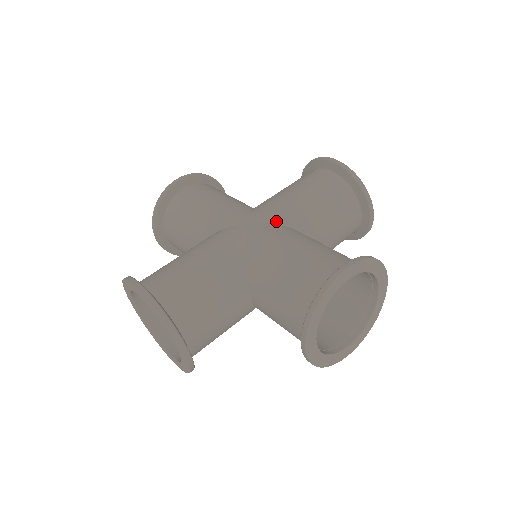
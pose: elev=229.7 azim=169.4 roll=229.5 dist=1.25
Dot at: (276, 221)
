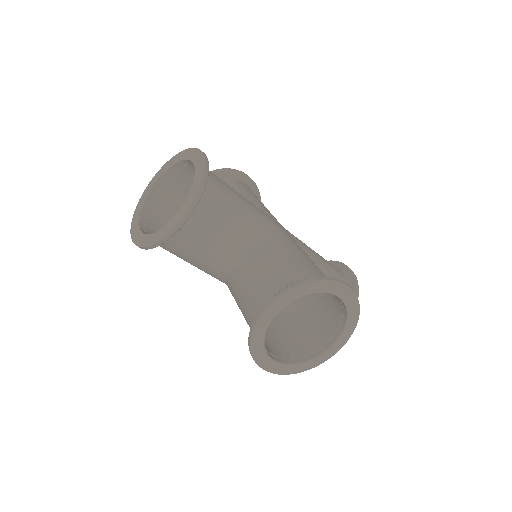
Dot at: occluded
